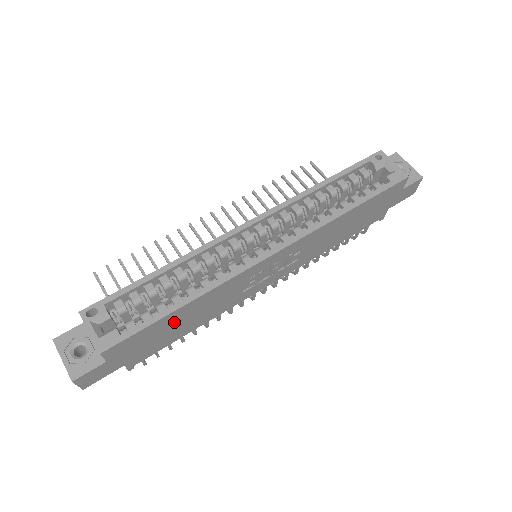
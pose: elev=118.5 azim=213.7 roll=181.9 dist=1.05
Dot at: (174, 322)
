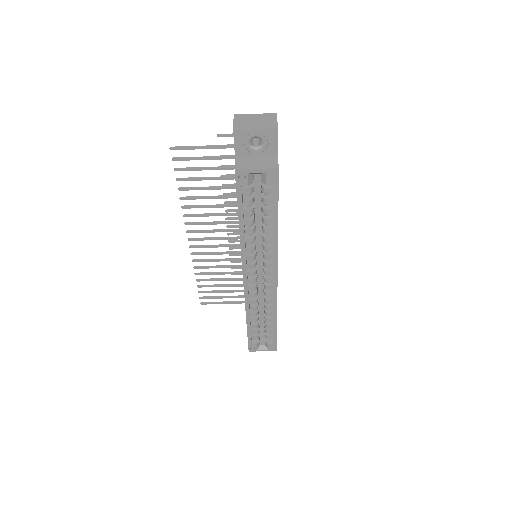
Dot at: occluded
